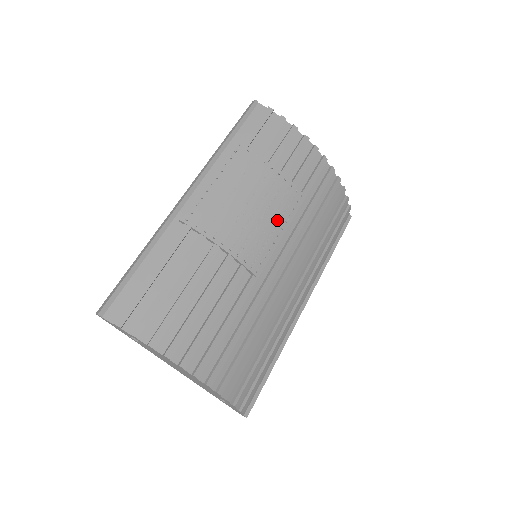
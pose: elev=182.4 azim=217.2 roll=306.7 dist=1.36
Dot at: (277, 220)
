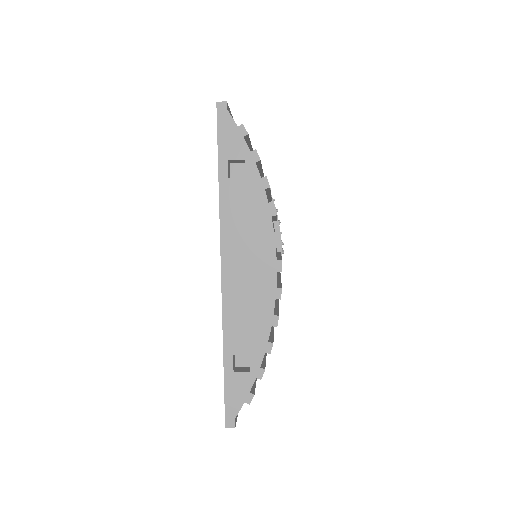
Dot at: occluded
